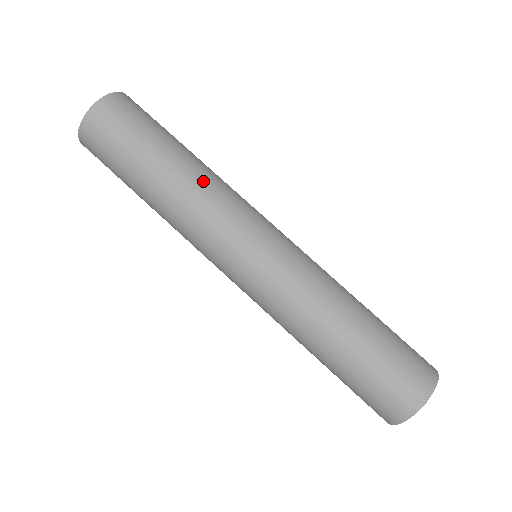
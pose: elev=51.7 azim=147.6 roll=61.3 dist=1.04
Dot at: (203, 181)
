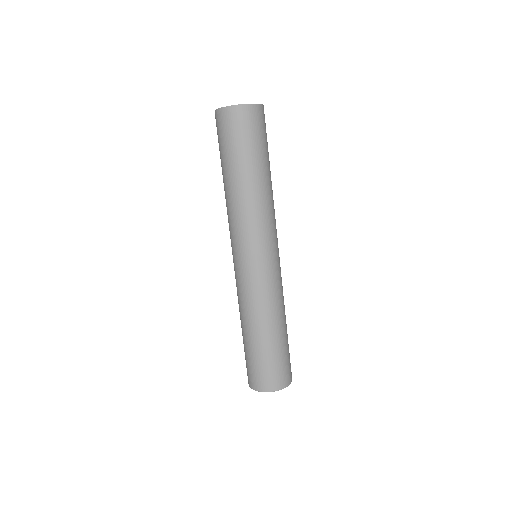
Dot at: (254, 201)
